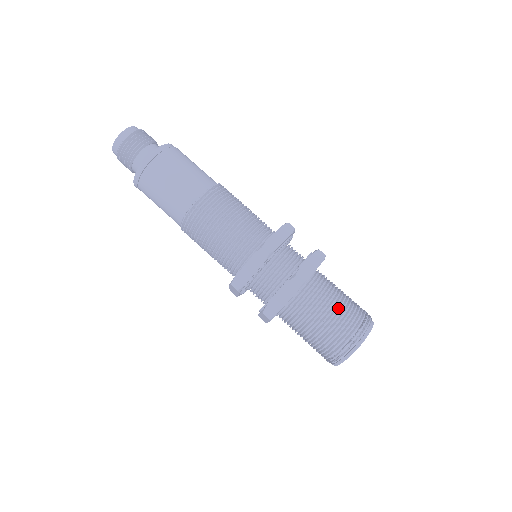
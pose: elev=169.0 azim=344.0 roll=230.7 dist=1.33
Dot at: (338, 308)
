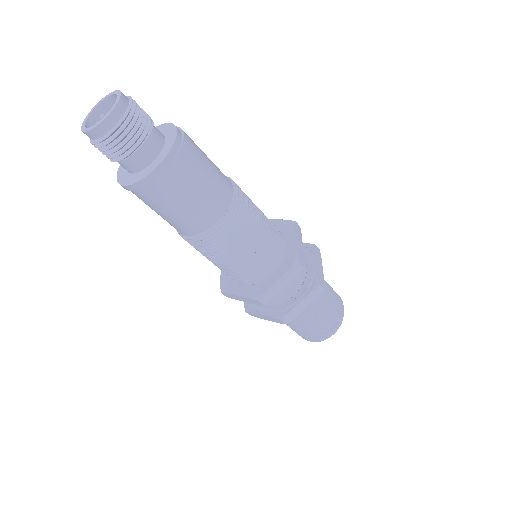
Dot at: (314, 323)
